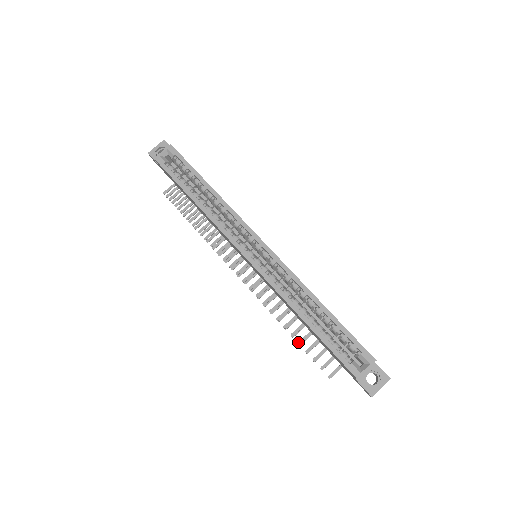
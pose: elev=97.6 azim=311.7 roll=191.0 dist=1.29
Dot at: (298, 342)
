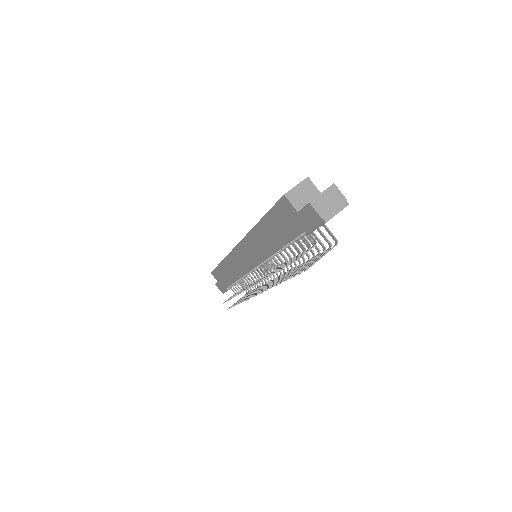
Dot at: (277, 271)
